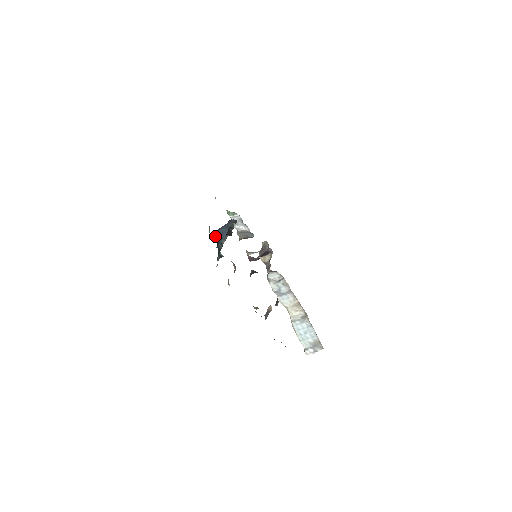
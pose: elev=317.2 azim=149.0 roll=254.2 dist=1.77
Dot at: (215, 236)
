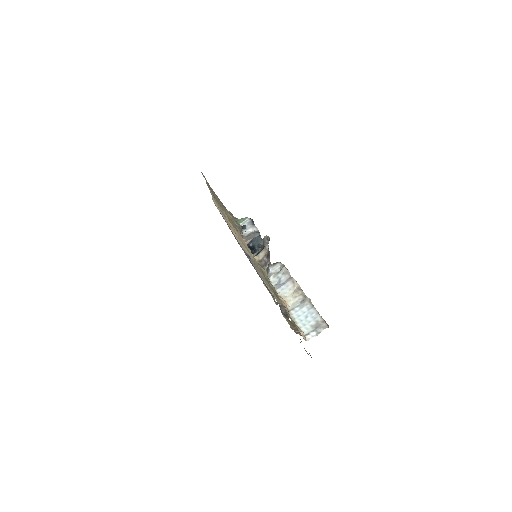
Dot at: occluded
